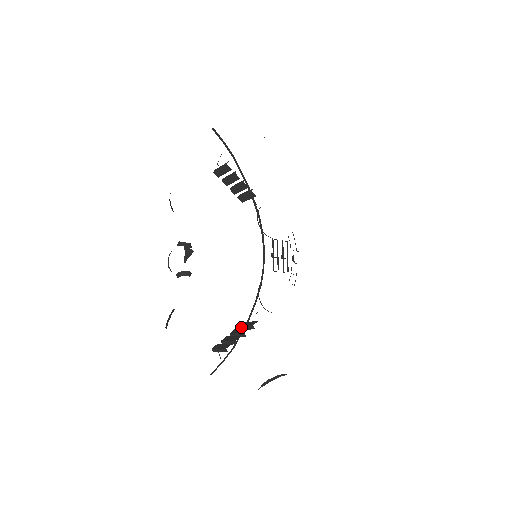
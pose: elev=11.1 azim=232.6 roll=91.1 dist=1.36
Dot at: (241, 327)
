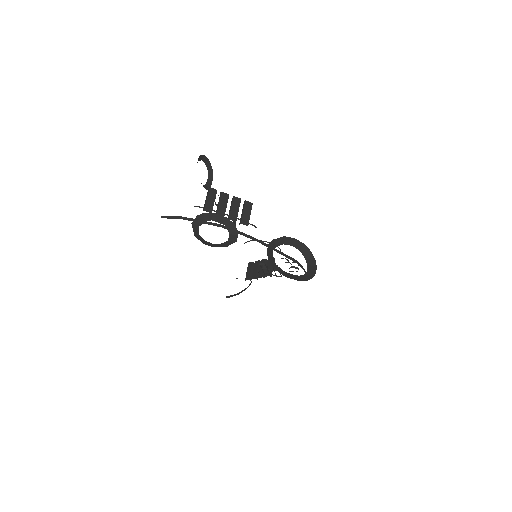
Dot at: (268, 262)
